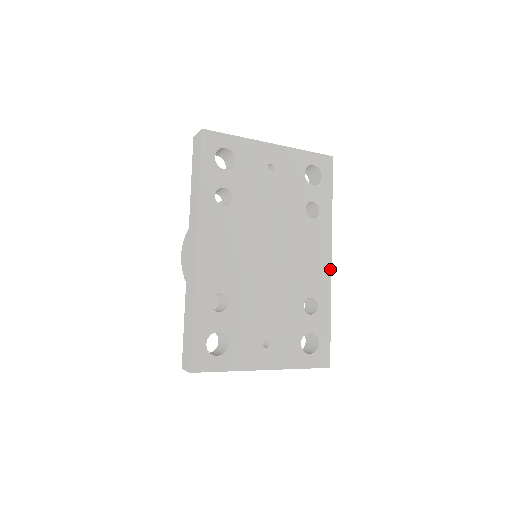
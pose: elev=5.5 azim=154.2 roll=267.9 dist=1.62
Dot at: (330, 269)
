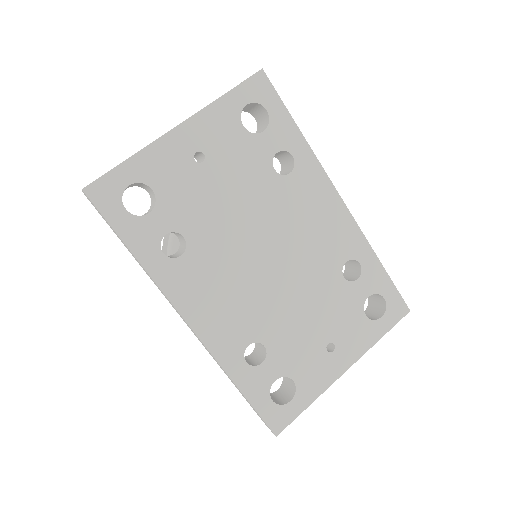
Dot at: (348, 212)
